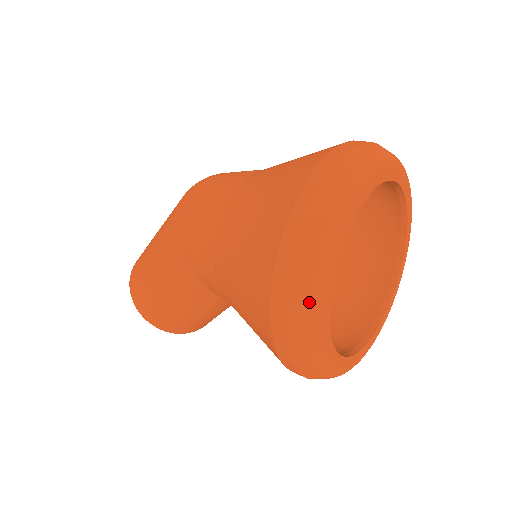
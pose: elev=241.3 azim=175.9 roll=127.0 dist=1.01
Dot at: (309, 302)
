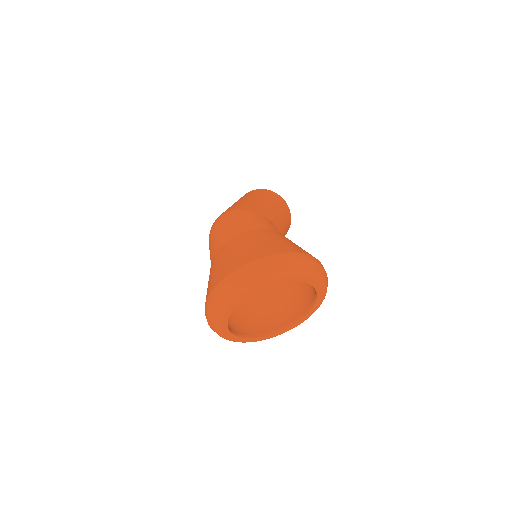
Dot at: (226, 339)
